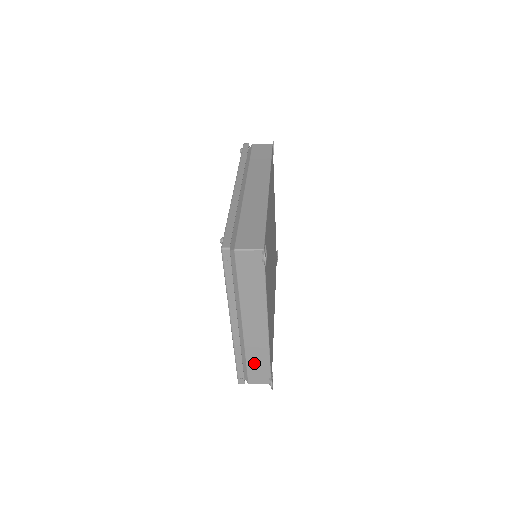
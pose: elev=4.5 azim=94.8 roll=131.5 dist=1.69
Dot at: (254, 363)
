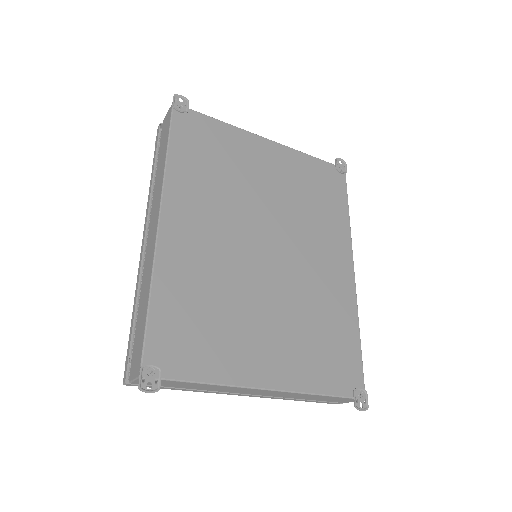
Dot at: (317, 399)
